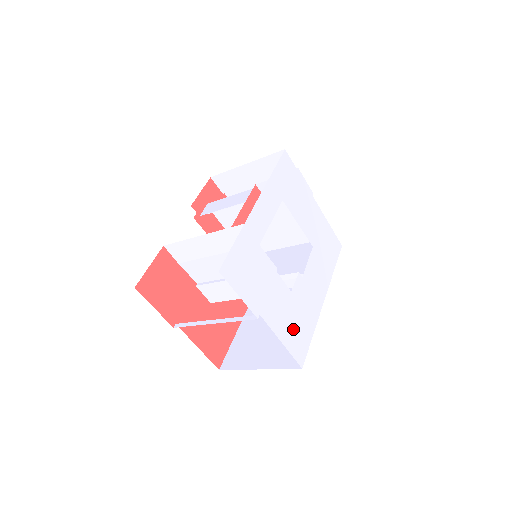
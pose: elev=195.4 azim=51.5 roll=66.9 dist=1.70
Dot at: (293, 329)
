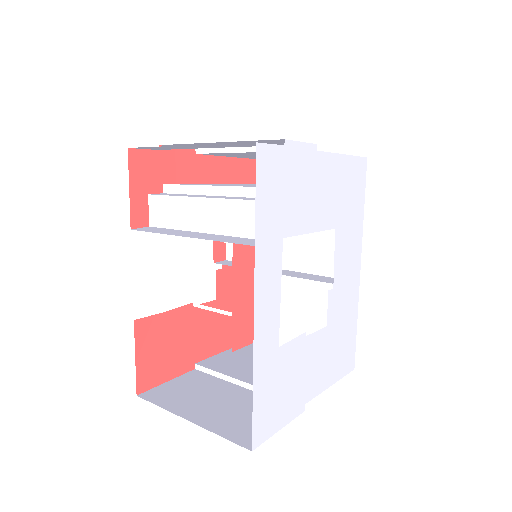
Dot at: (338, 355)
